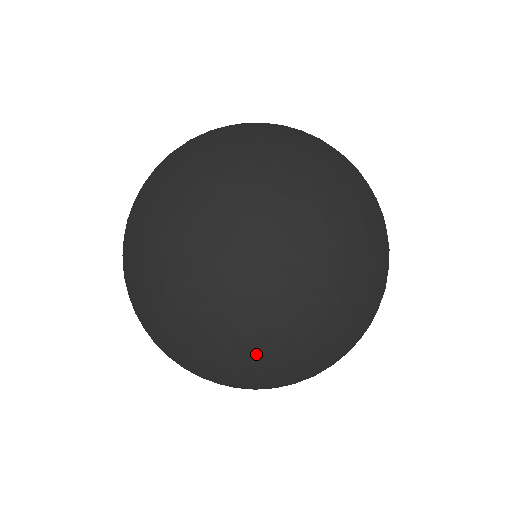
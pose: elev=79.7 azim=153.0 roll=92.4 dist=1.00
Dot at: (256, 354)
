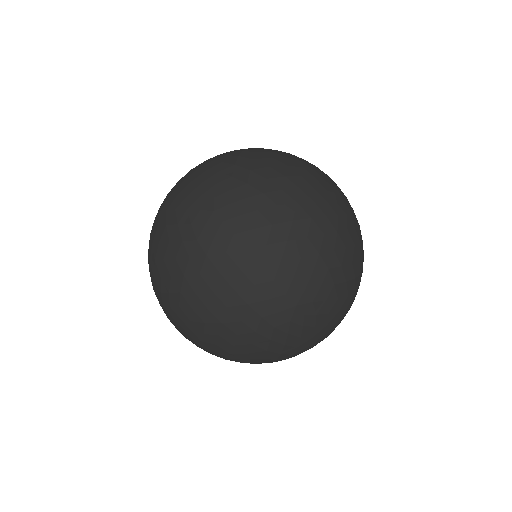
Dot at: occluded
